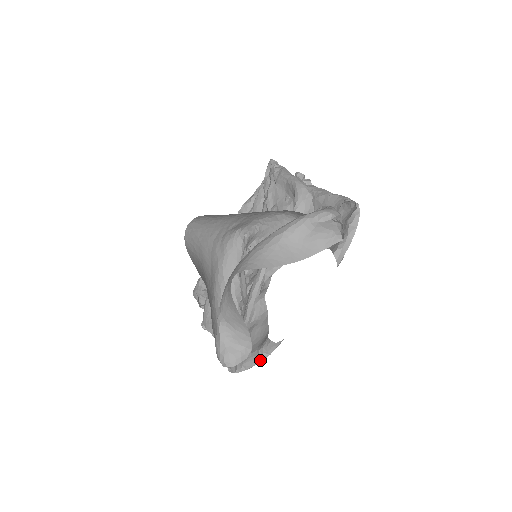
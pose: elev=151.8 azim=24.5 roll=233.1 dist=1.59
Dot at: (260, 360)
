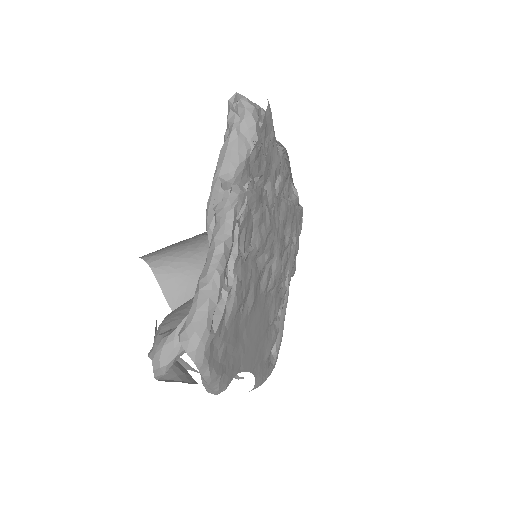
Dot at: occluded
